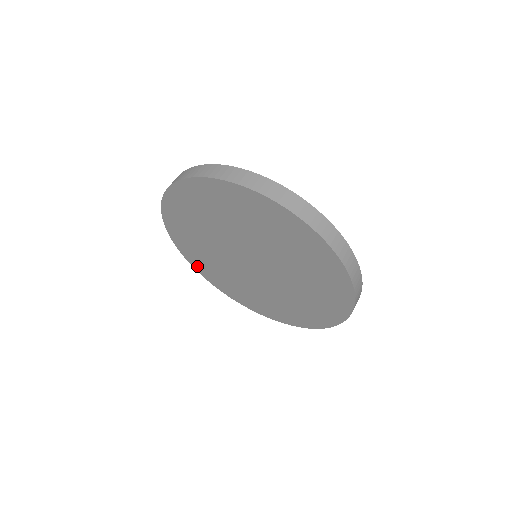
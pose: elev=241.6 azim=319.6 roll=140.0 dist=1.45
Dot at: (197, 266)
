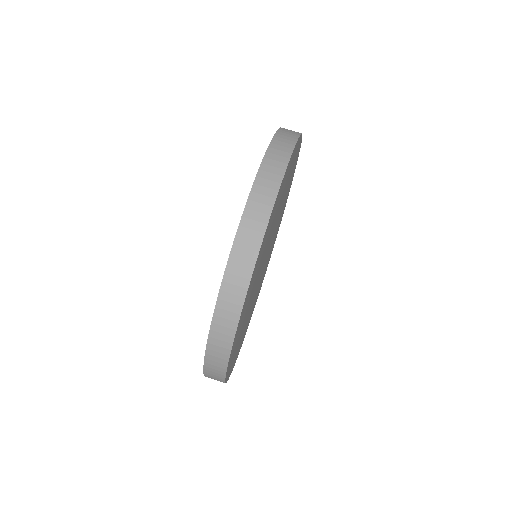
Dot at: occluded
